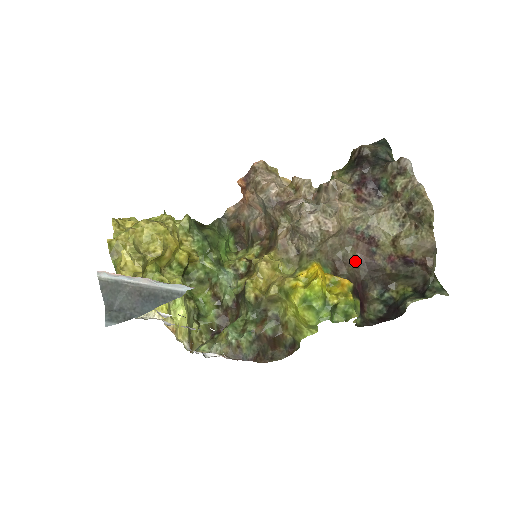
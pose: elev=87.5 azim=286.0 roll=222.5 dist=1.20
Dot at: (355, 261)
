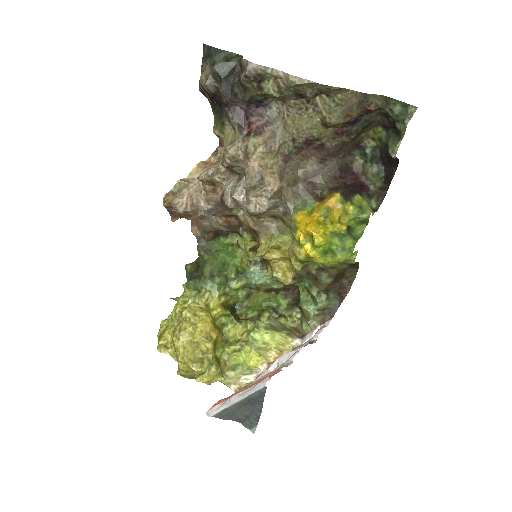
Dot at: (317, 166)
